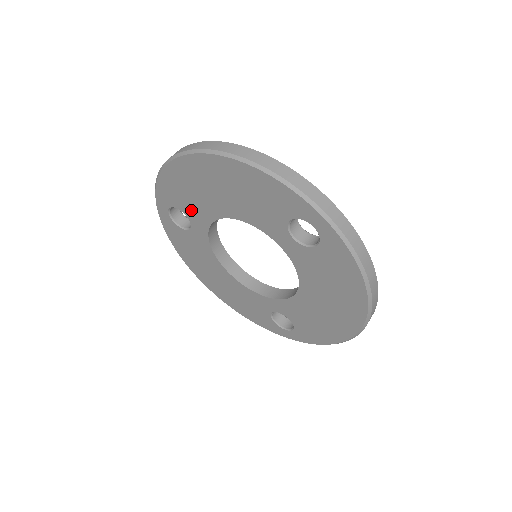
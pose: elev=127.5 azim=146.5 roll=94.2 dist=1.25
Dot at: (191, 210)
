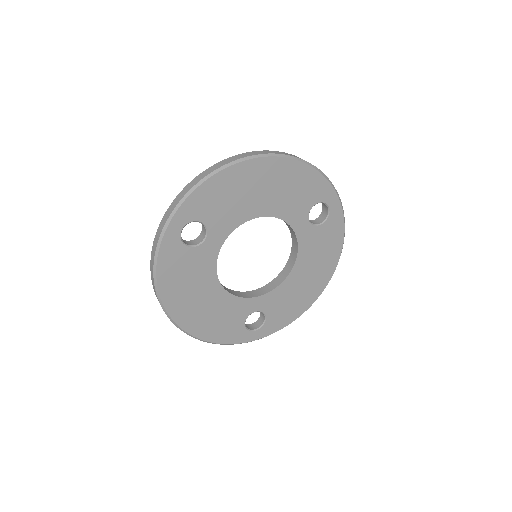
Dot at: (218, 219)
